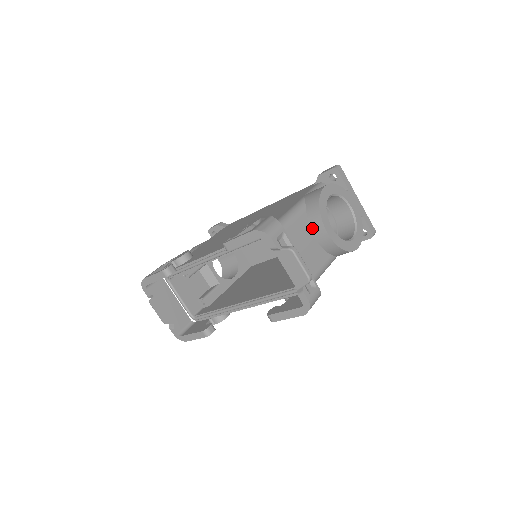
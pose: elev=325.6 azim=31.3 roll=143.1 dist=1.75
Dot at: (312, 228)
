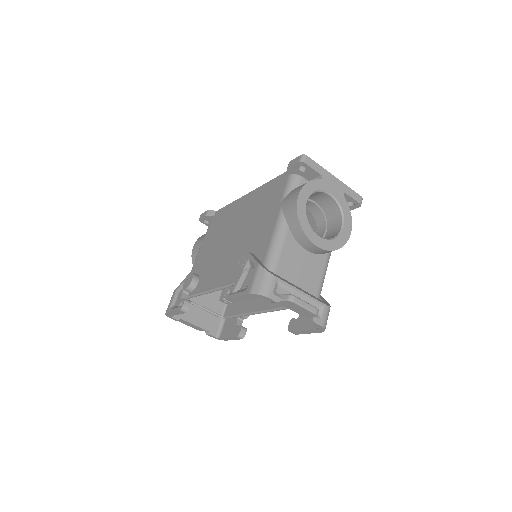
Dot at: (301, 244)
